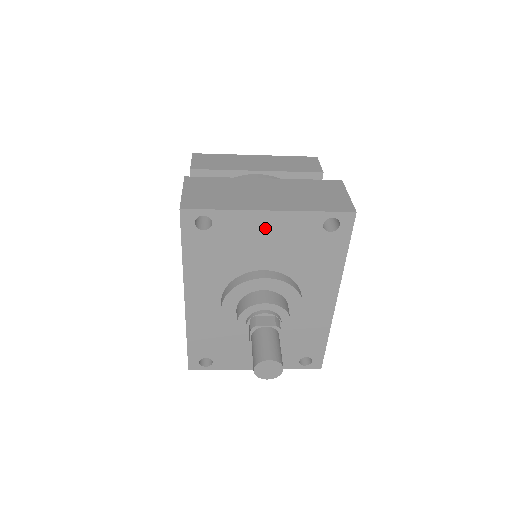
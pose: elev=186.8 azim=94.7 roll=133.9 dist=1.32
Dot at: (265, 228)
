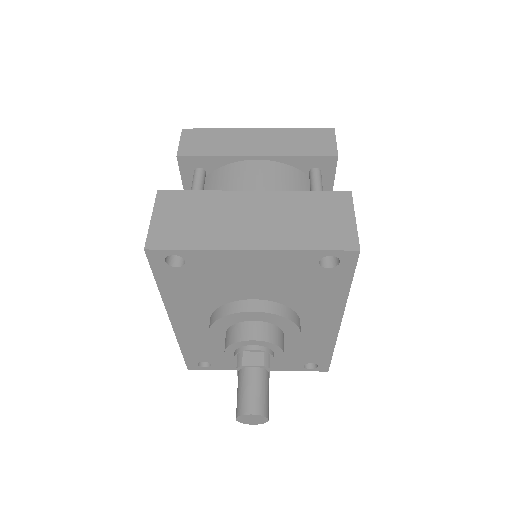
Dot at: (249, 265)
